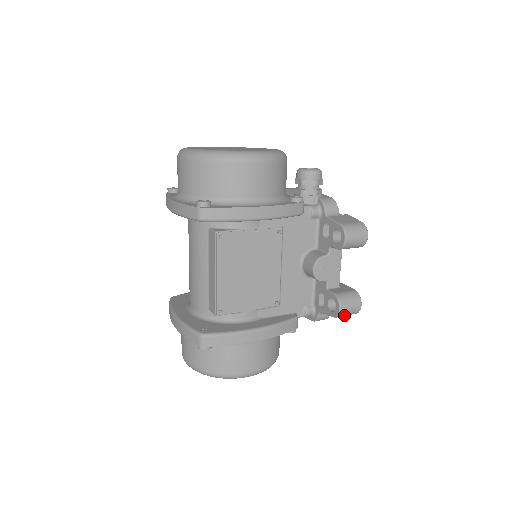
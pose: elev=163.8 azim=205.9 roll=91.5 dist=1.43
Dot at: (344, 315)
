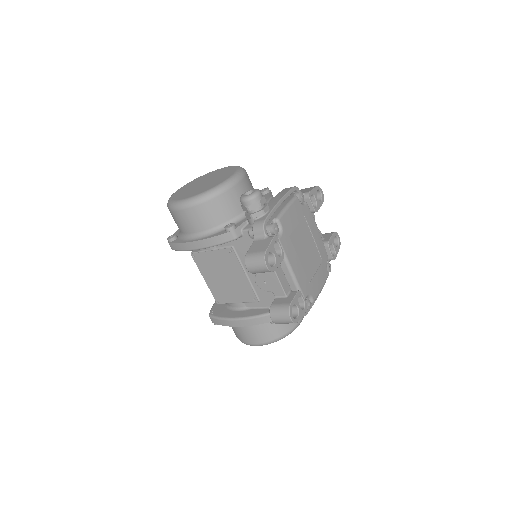
Dot at: (282, 323)
